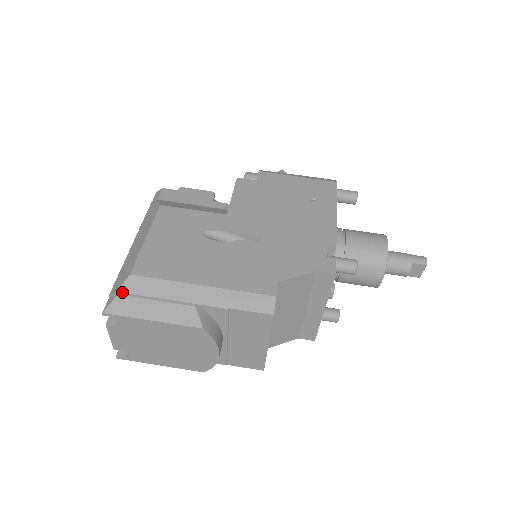
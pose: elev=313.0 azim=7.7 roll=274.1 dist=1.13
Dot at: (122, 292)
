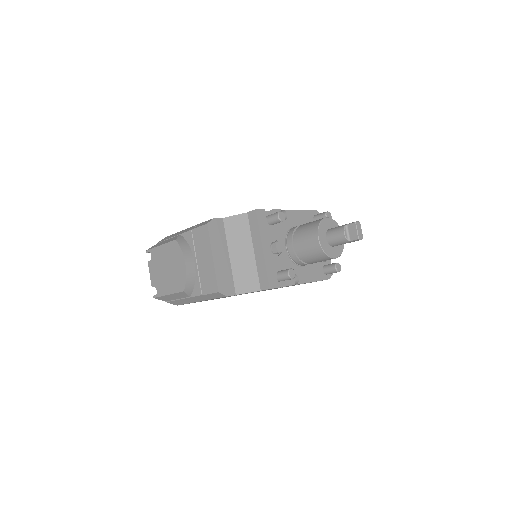
Dot at: (159, 242)
